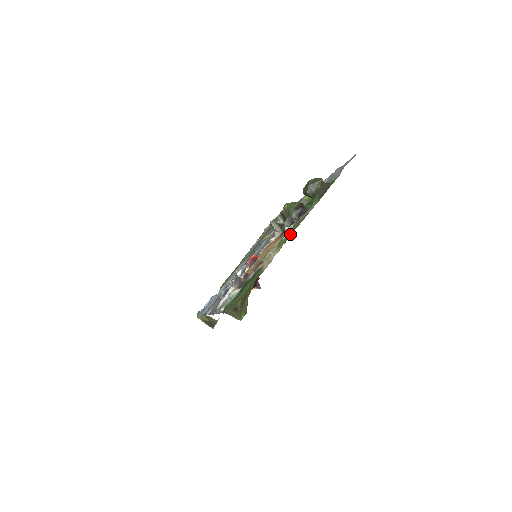
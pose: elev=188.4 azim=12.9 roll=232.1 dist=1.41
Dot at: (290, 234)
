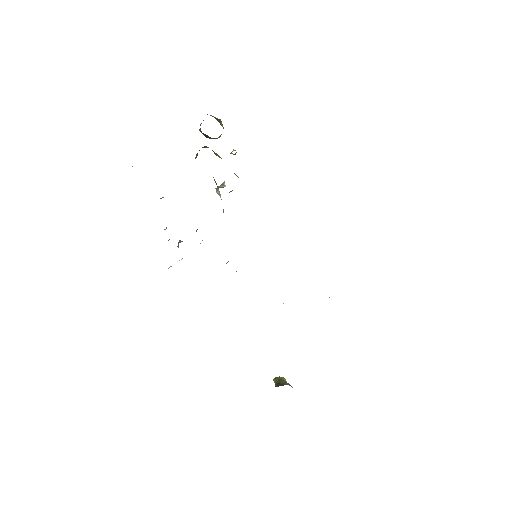
Dot at: occluded
